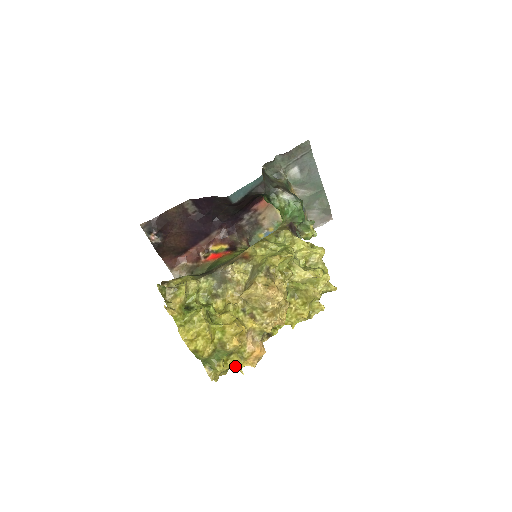
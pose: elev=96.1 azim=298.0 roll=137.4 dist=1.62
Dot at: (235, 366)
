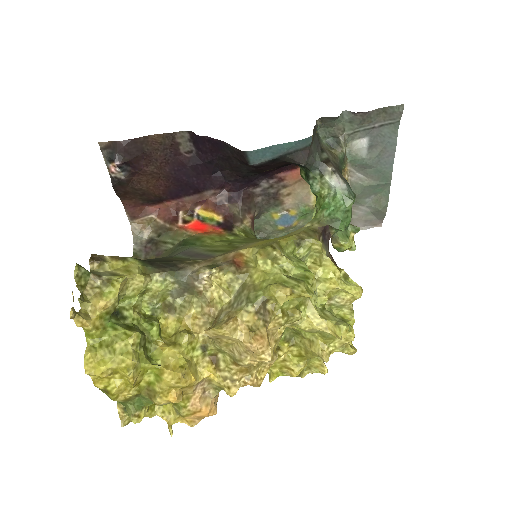
Dot at: (164, 418)
